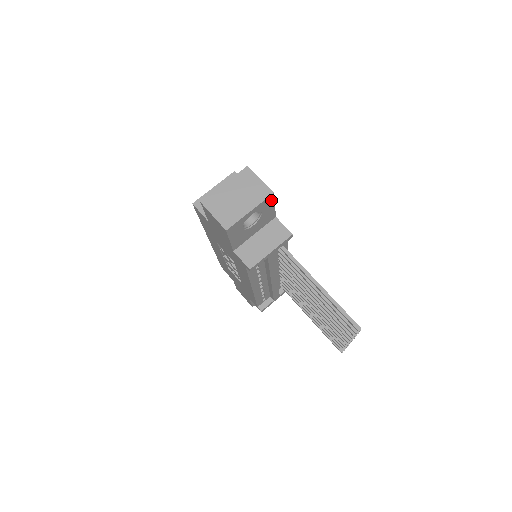
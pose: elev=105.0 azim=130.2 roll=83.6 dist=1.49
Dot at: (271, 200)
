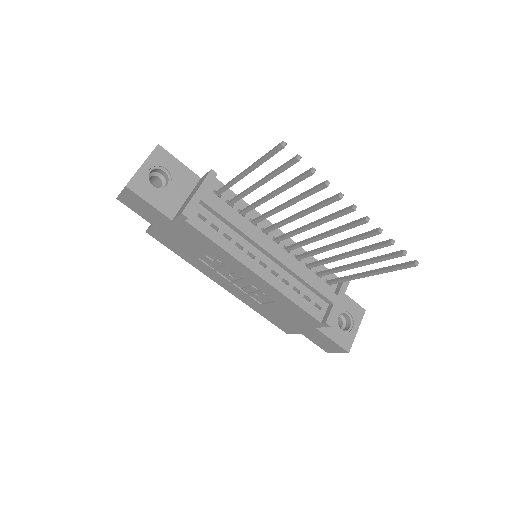
Dot at: (165, 154)
